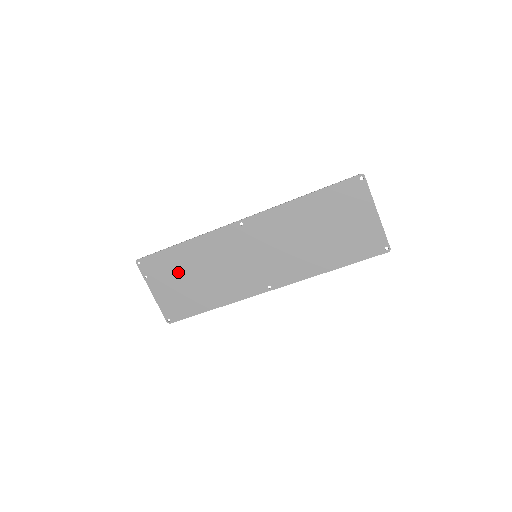
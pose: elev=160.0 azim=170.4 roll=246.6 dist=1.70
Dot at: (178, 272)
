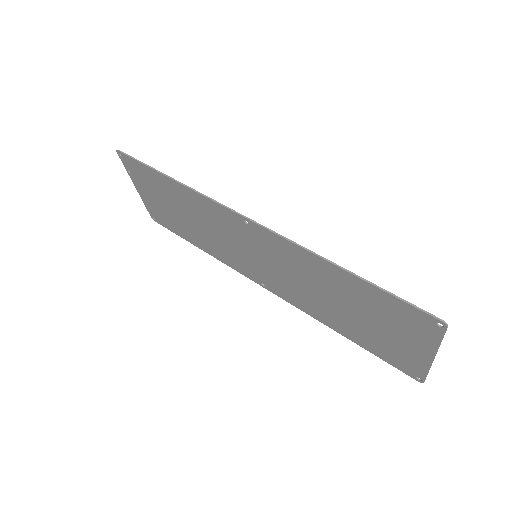
Dot at: (164, 196)
